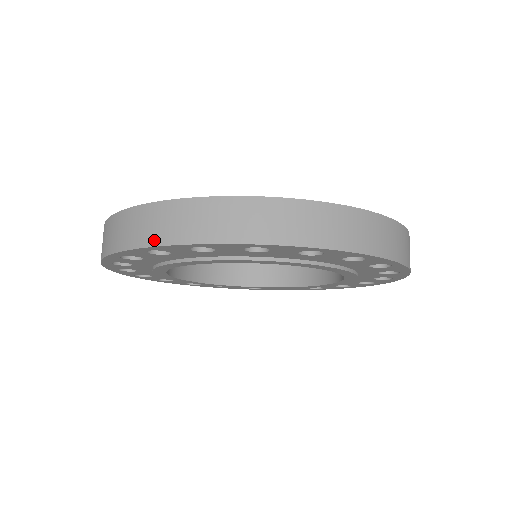
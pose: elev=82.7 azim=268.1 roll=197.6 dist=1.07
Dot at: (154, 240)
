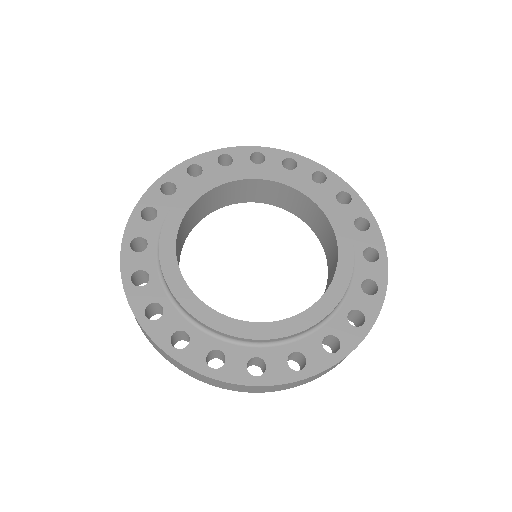
Dot at: (181, 370)
